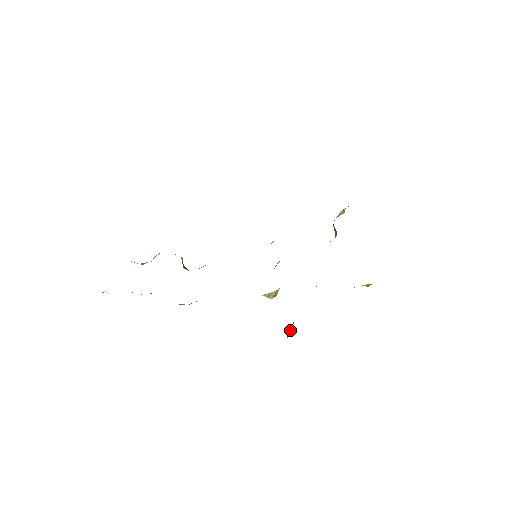
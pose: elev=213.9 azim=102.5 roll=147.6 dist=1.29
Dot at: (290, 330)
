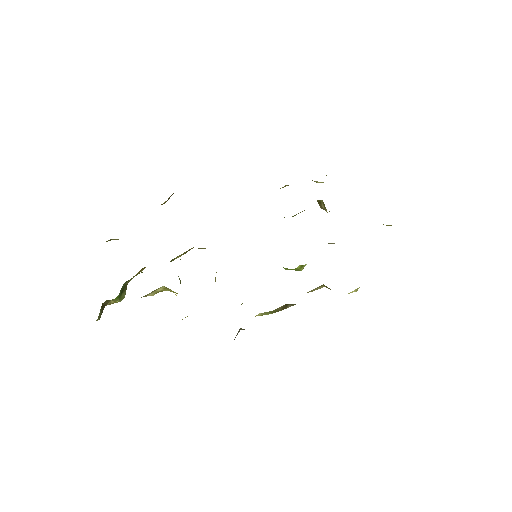
Dot at: occluded
